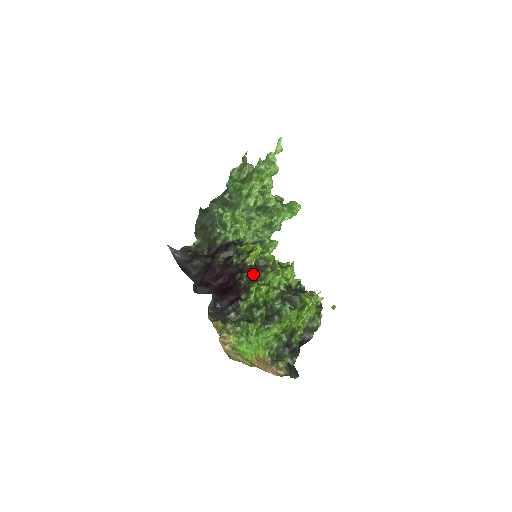
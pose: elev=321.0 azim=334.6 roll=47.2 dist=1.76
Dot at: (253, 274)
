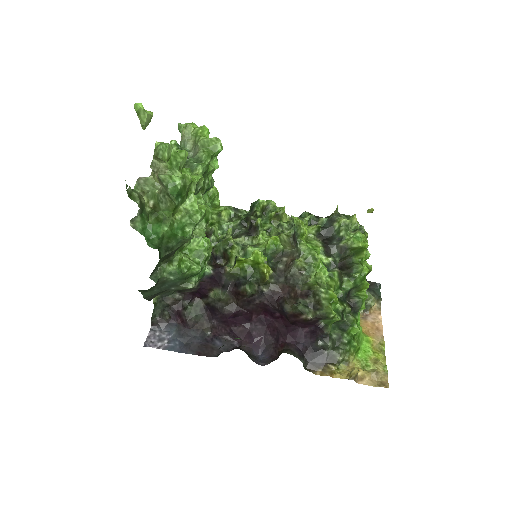
Dot at: (298, 290)
